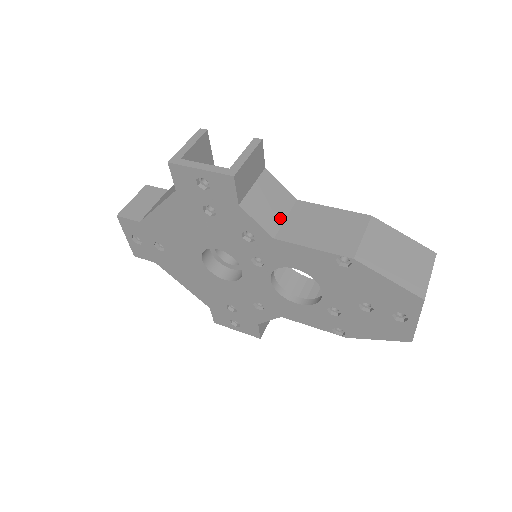
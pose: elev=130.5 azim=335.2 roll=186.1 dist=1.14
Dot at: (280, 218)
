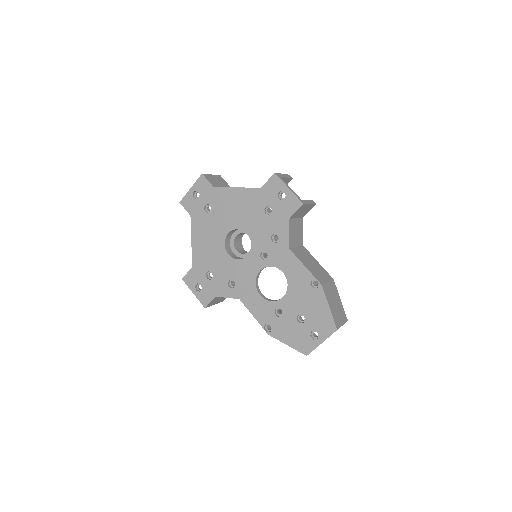
Dot at: (295, 244)
